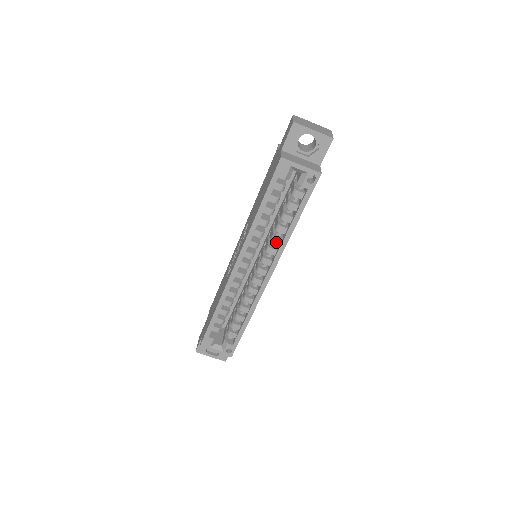
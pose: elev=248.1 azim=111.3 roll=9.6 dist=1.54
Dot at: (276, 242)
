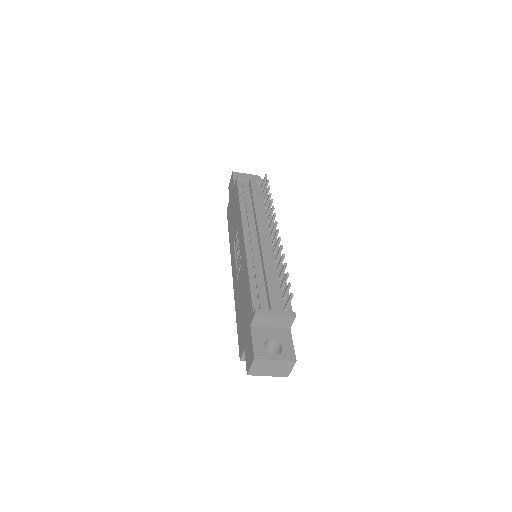
Dot at: occluded
